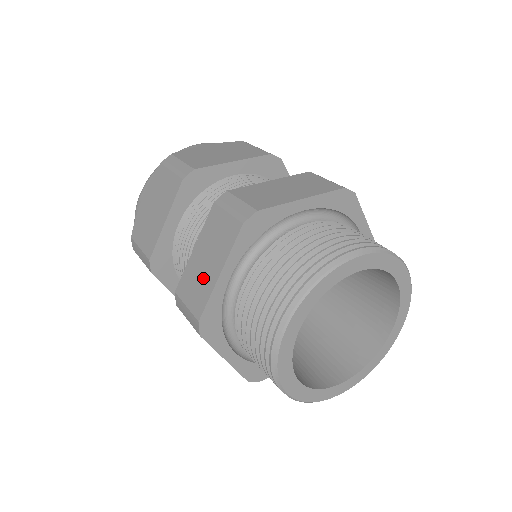
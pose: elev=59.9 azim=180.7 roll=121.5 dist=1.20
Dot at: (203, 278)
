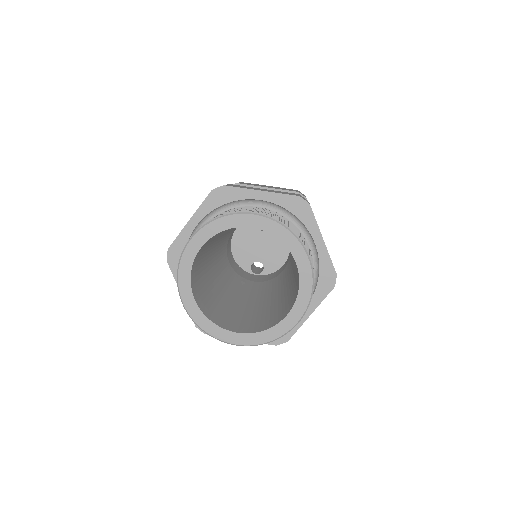
Dot at: occluded
